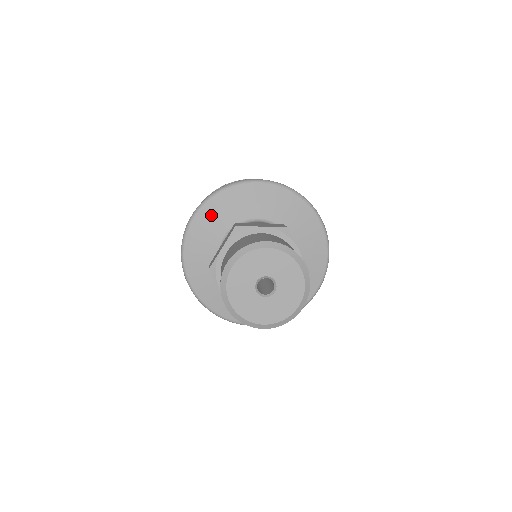
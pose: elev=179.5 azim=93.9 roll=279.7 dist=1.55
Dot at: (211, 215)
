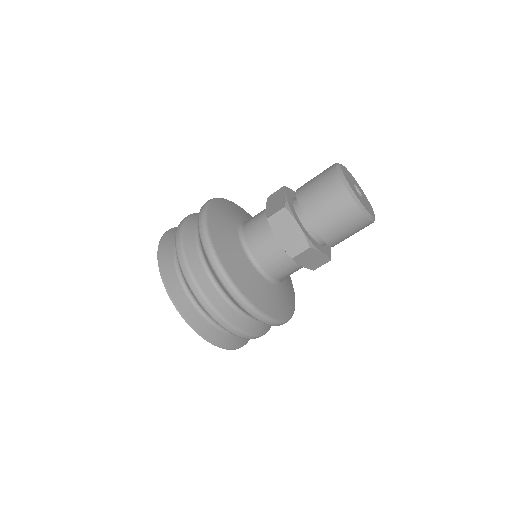
Dot at: (220, 210)
